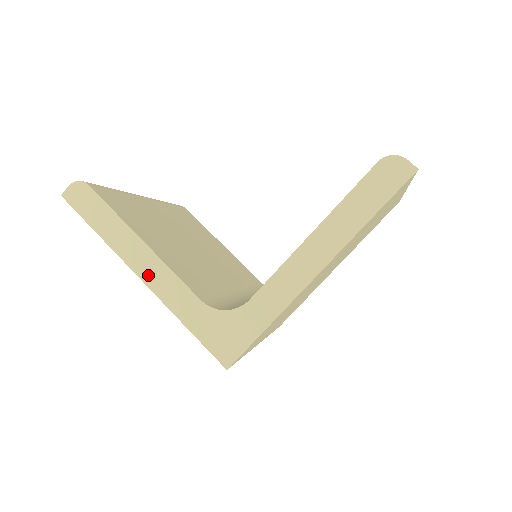
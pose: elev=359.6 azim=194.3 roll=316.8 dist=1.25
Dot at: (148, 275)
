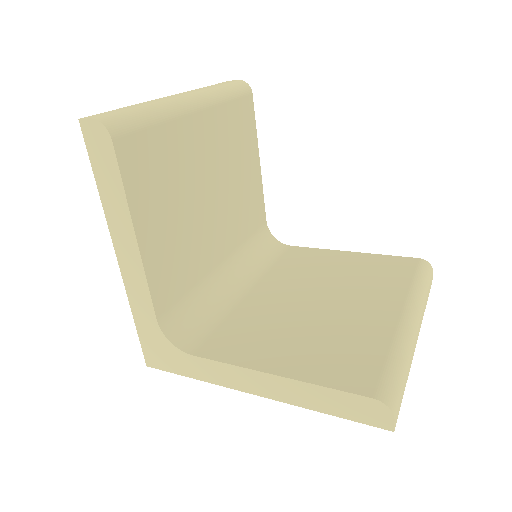
Dot at: (125, 264)
